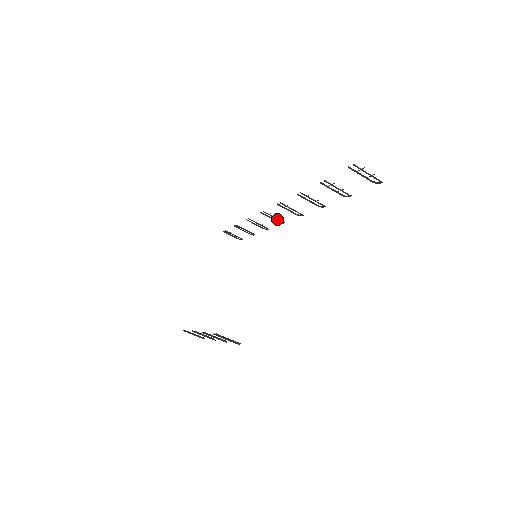
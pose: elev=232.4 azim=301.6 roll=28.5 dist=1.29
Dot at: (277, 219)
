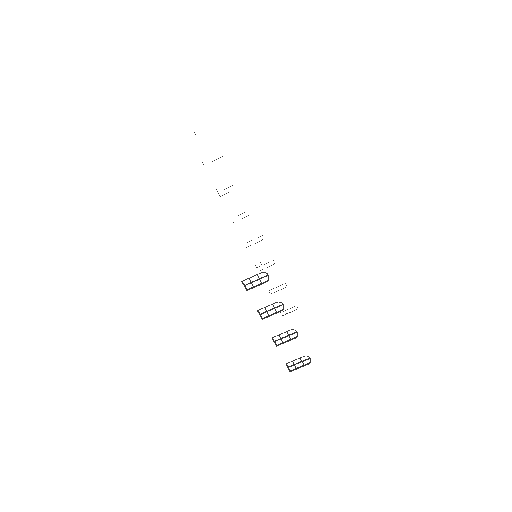
Dot at: occluded
